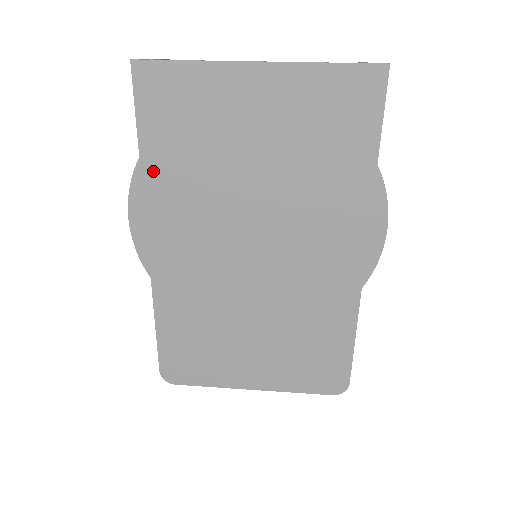
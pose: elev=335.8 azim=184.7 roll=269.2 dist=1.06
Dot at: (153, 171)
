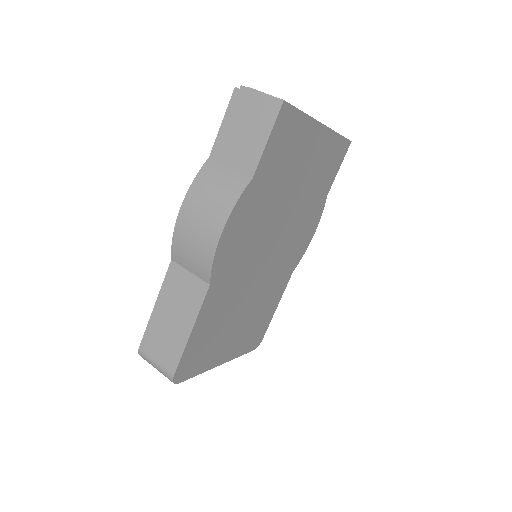
Dot at: (254, 191)
